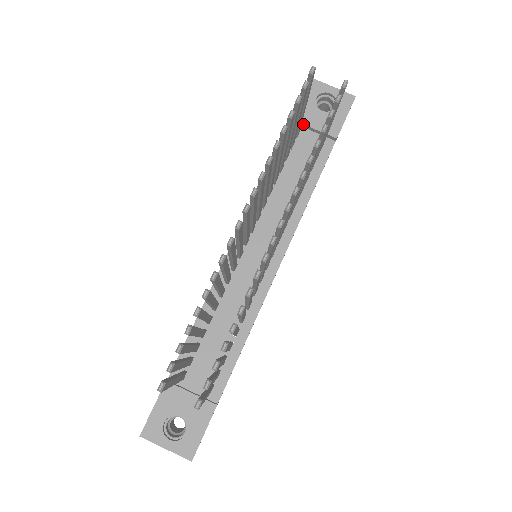
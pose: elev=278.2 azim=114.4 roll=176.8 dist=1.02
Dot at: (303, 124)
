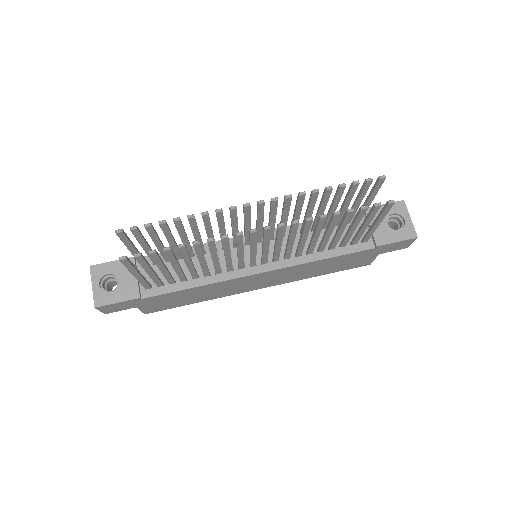
Dot at: occluded
